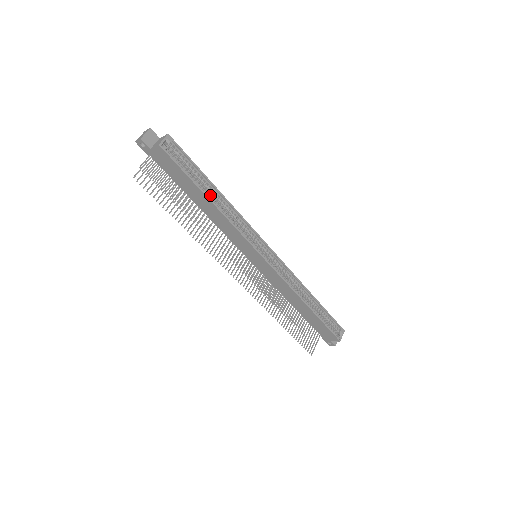
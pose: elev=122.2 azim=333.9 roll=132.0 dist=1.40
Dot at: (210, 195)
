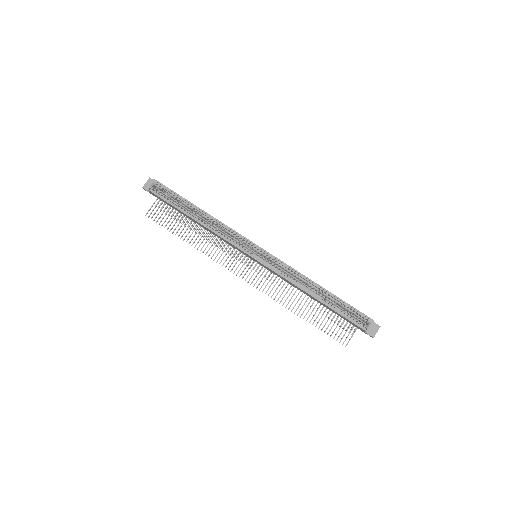
Dot at: occluded
